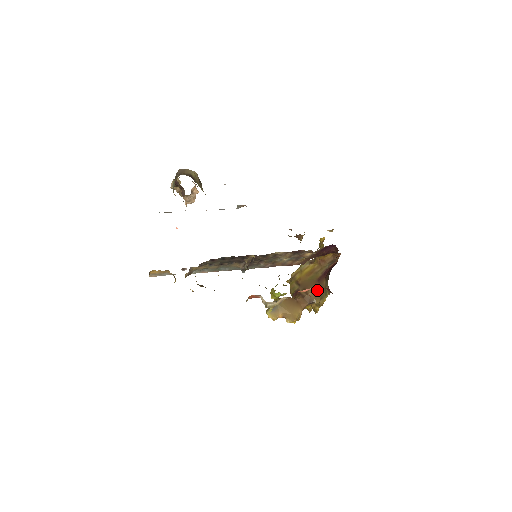
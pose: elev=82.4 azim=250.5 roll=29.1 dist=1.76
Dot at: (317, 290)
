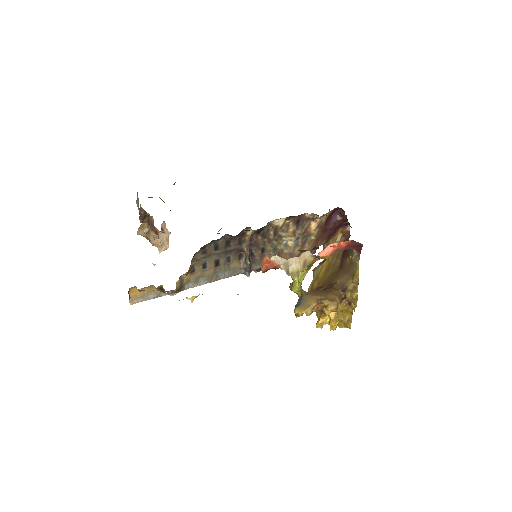
Dot at: (344, 274)
